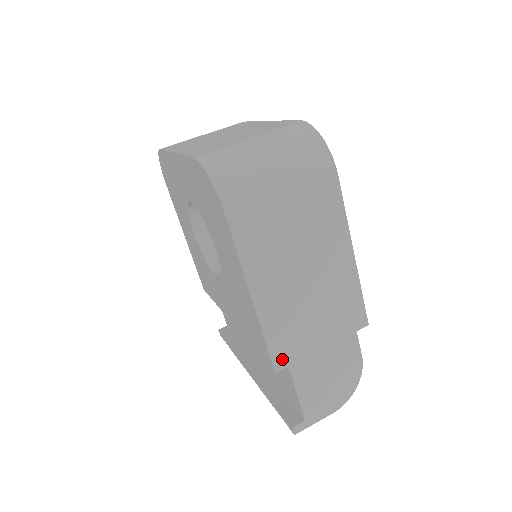
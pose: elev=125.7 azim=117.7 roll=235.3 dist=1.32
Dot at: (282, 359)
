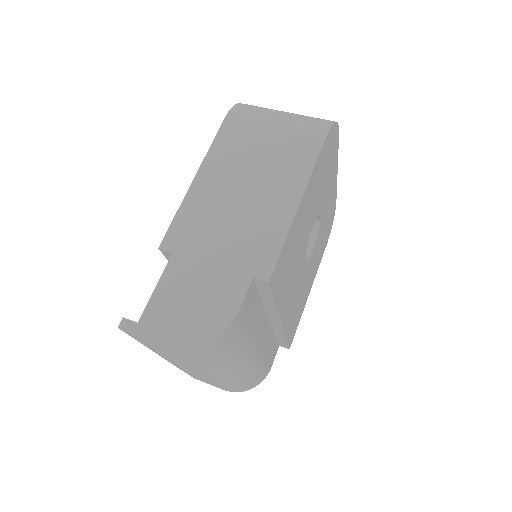
Dot at: (174, 241)
